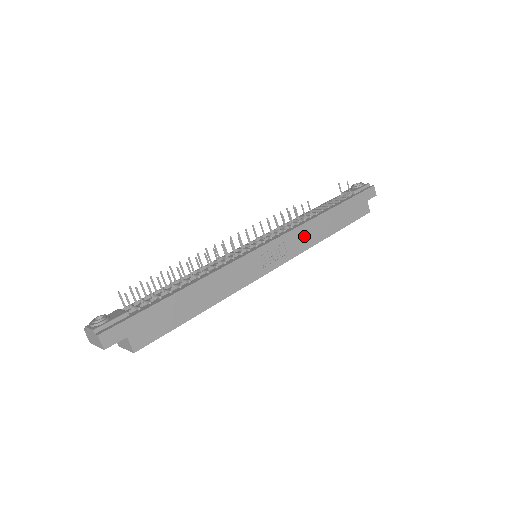
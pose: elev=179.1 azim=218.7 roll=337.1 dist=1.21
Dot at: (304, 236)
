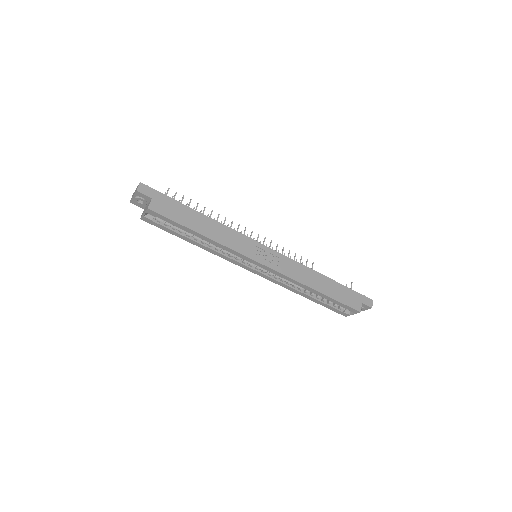
Dot at: (297, 270)
